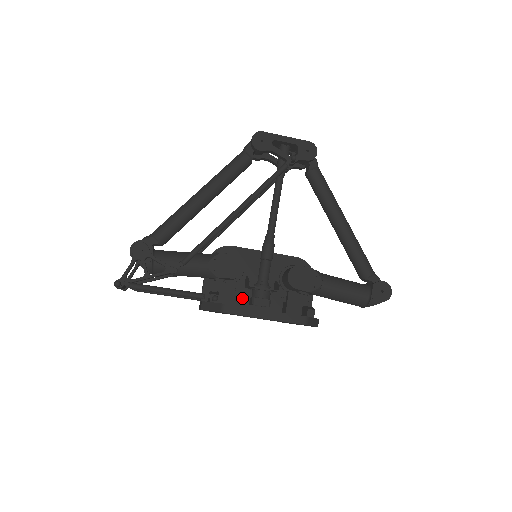
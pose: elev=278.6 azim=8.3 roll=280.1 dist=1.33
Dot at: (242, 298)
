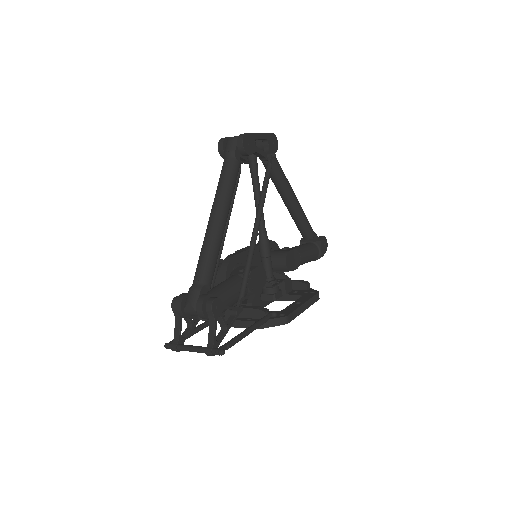
Dot at: occluded
